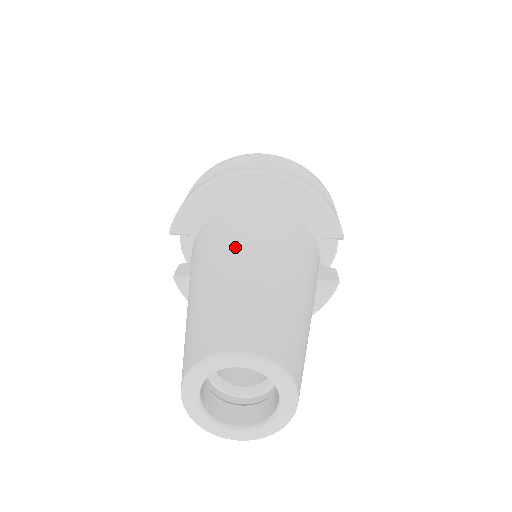
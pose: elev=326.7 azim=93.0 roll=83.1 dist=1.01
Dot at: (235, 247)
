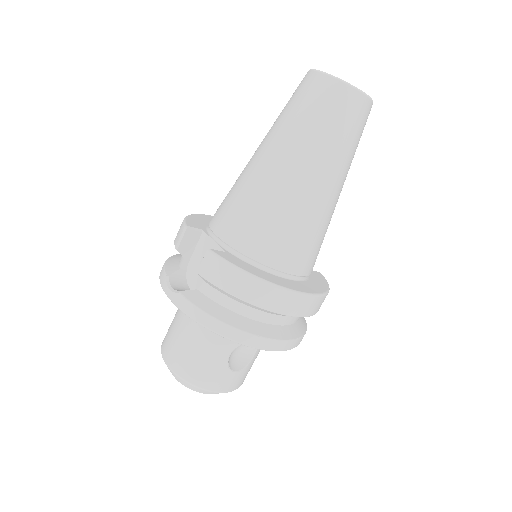
Dot at: occluded
